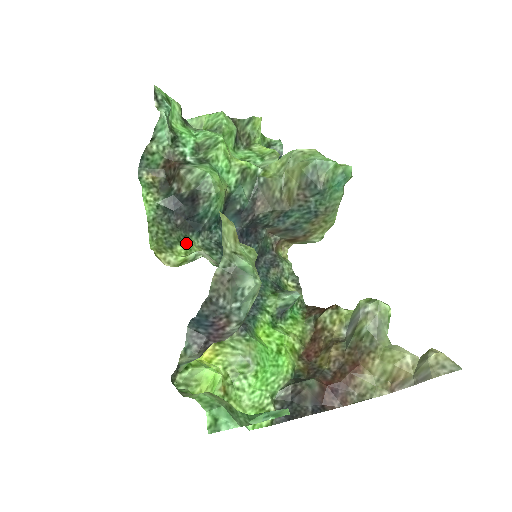
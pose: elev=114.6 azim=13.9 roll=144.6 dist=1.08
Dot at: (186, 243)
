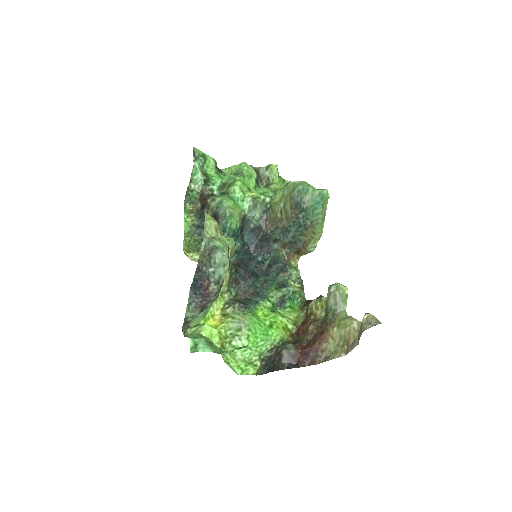
Dot at: occluded
